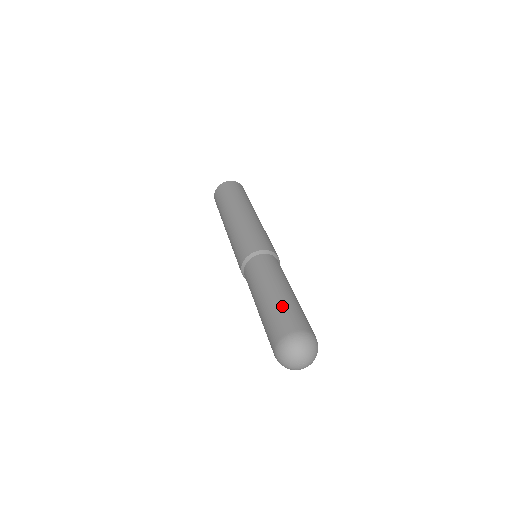
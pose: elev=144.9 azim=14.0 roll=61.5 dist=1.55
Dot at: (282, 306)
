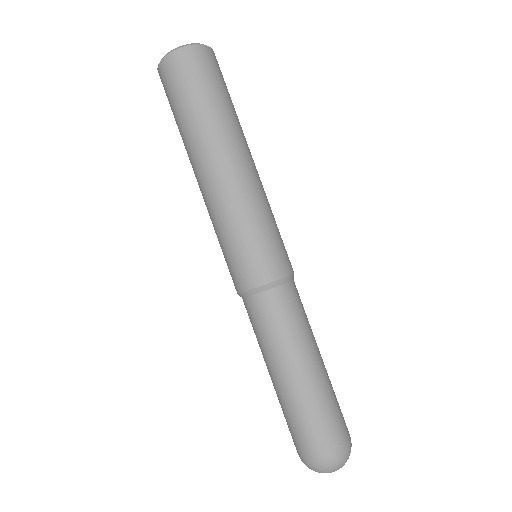
Dot at: (285, 412)
